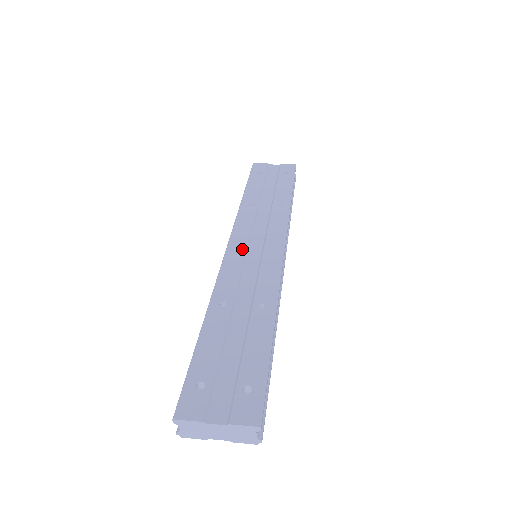
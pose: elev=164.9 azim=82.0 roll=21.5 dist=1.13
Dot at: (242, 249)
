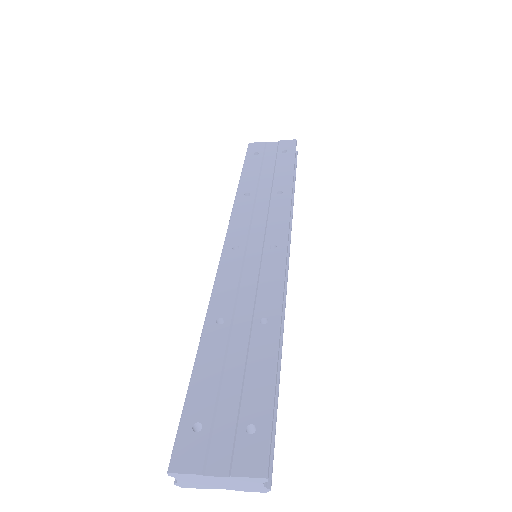
Dot at: (239, 250)
